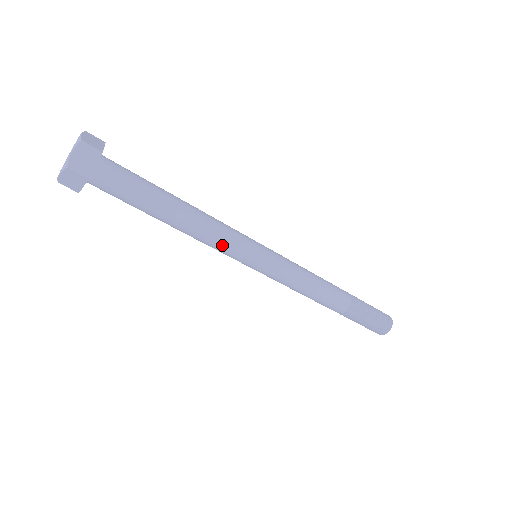
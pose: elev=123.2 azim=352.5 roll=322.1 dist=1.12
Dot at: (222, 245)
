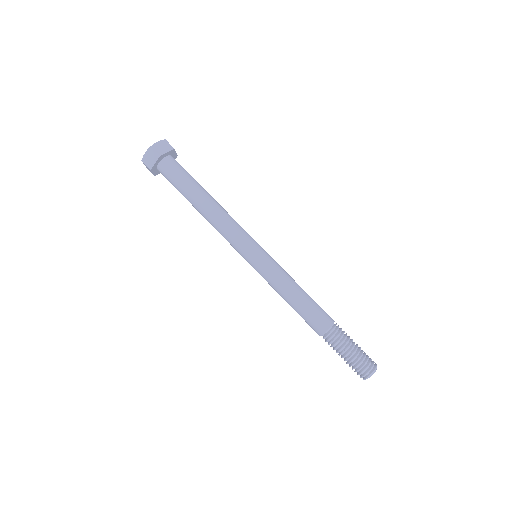
Dot at: (226, 238)
